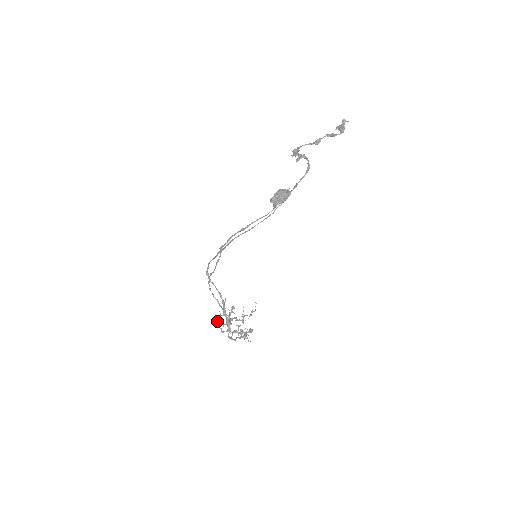
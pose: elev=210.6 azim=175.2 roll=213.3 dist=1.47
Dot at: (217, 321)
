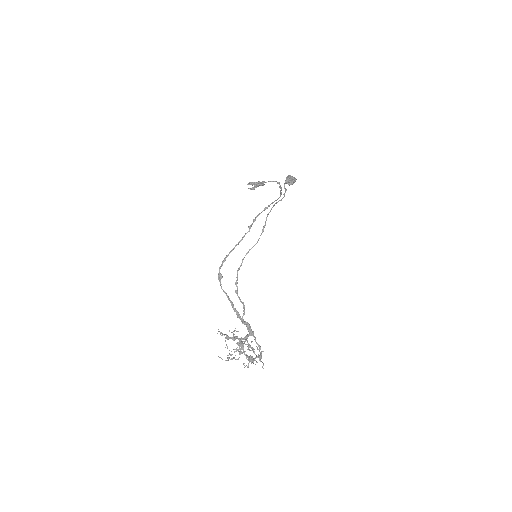
Dot at: (236, 337)
